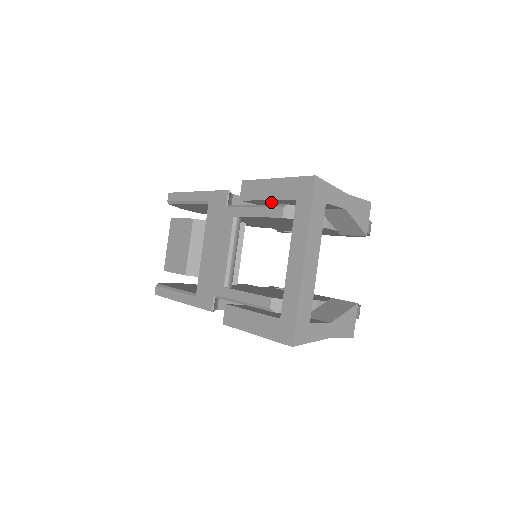
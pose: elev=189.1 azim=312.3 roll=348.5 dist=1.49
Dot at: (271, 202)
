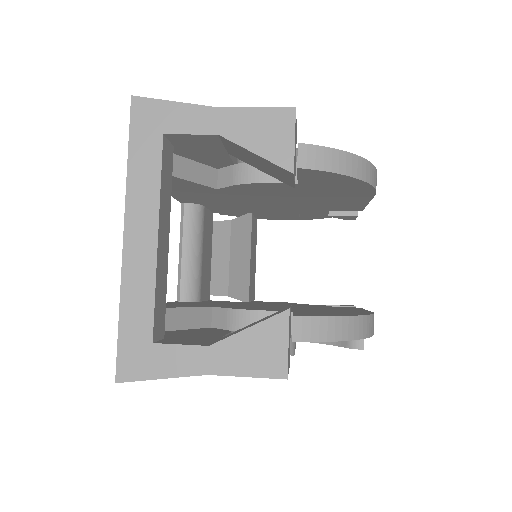
Dot at: occluded
